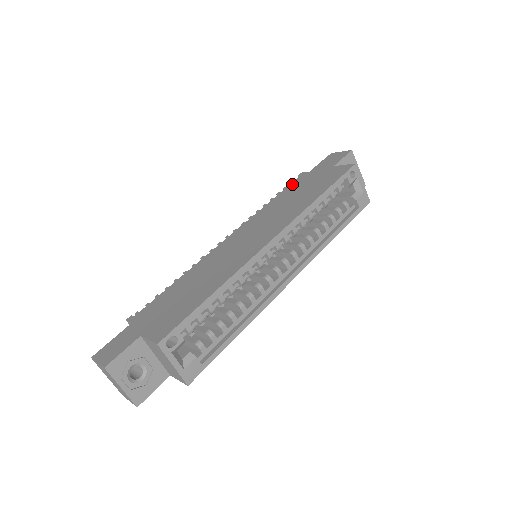
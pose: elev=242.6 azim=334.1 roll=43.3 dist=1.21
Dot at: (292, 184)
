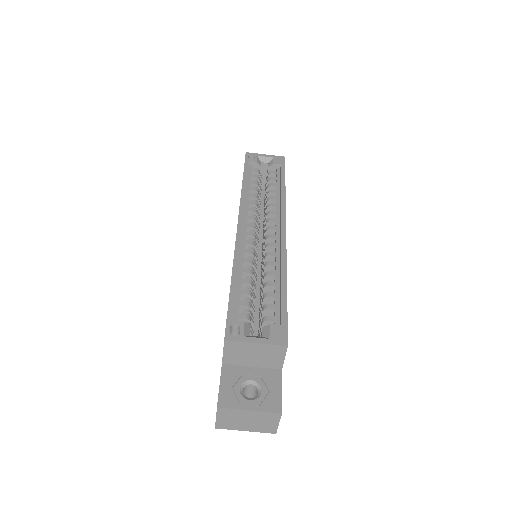
Dot at: occluded
